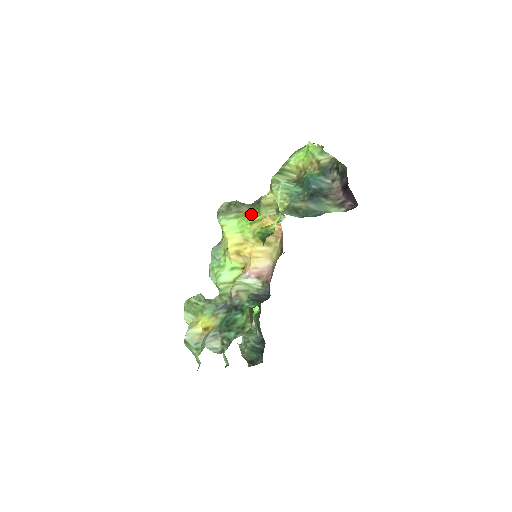
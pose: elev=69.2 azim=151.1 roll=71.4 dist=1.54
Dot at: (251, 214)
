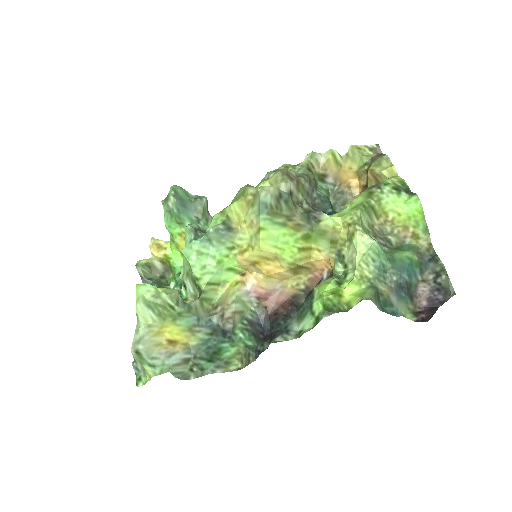
Dot at: (304, 234)
